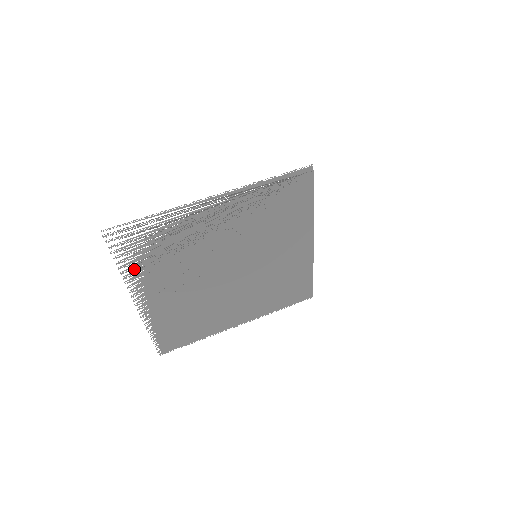
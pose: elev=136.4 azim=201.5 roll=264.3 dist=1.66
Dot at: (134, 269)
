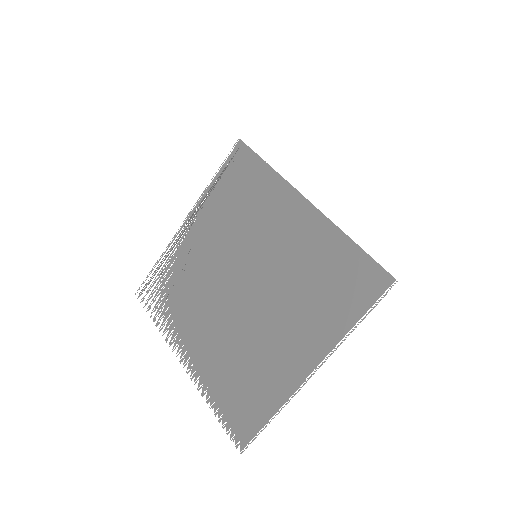
Dot at: occluded
